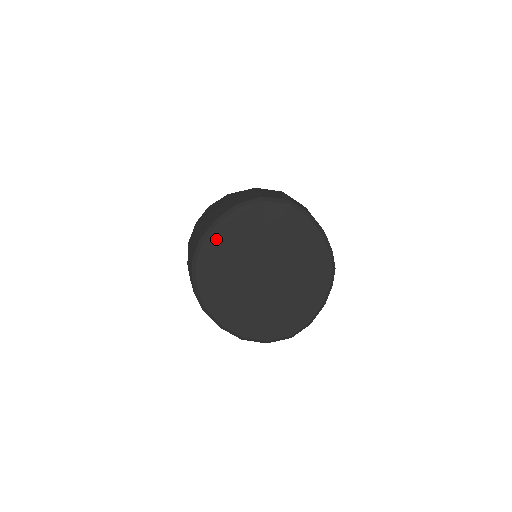
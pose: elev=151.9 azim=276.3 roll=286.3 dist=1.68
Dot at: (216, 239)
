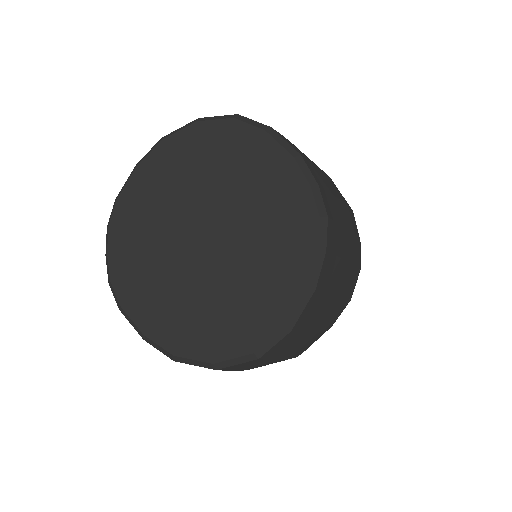
Dot at: (133, 191)
